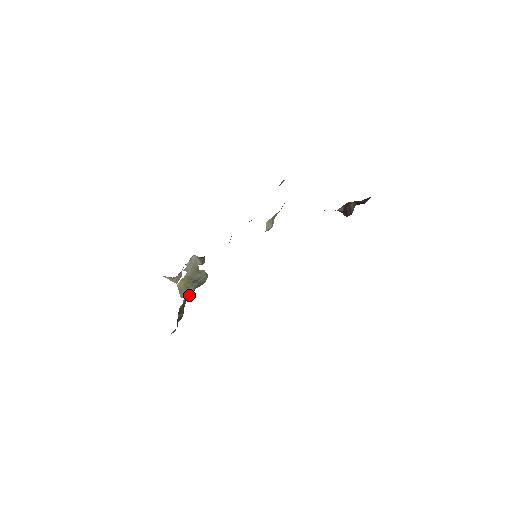
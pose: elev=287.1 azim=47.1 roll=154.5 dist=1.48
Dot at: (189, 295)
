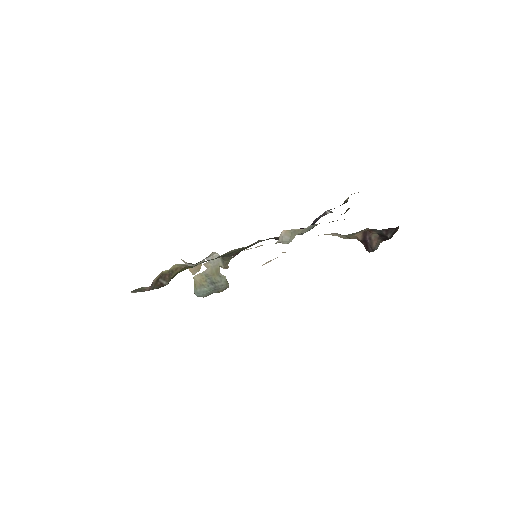
Dot at: (204, 296)
